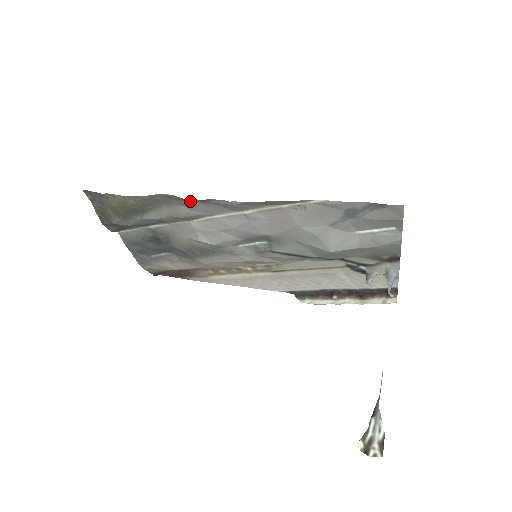
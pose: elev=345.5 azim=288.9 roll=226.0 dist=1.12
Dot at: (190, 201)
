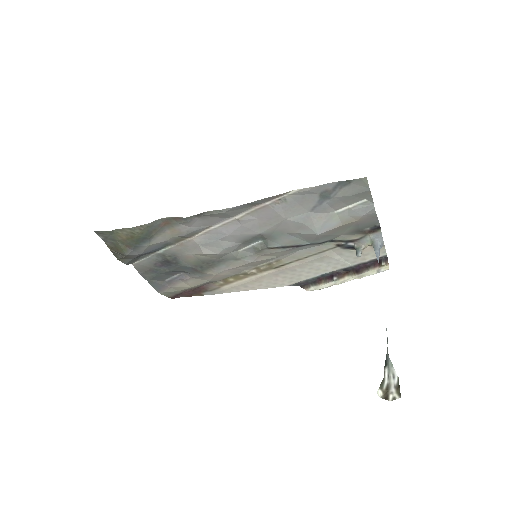
Dot at: (187, 218)
